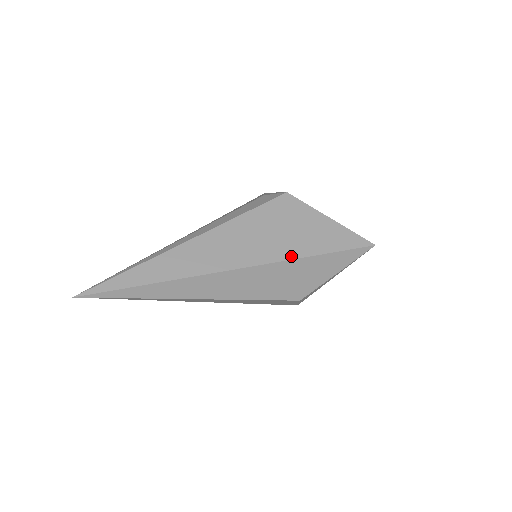
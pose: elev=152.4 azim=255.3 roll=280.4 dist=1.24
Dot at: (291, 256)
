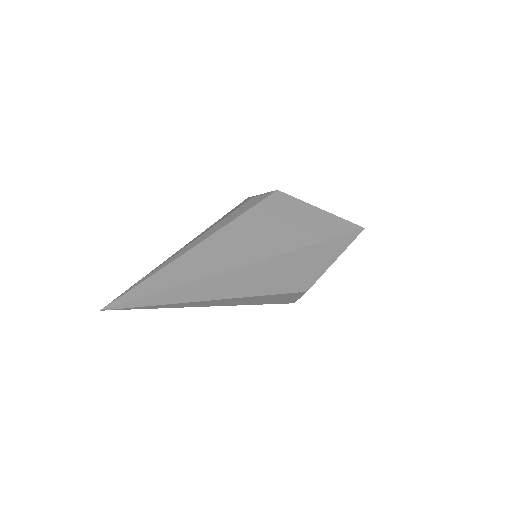
Dot at: (301, 244)
